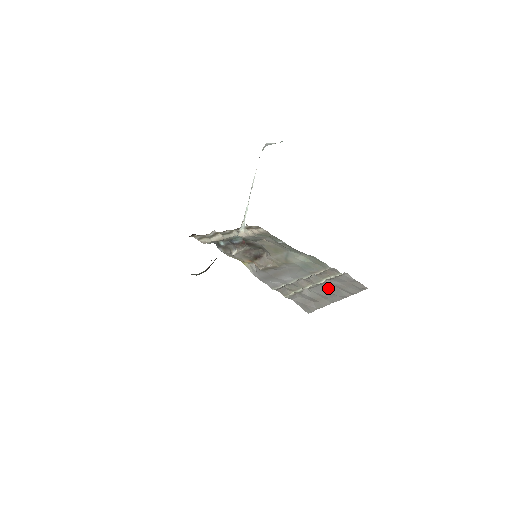
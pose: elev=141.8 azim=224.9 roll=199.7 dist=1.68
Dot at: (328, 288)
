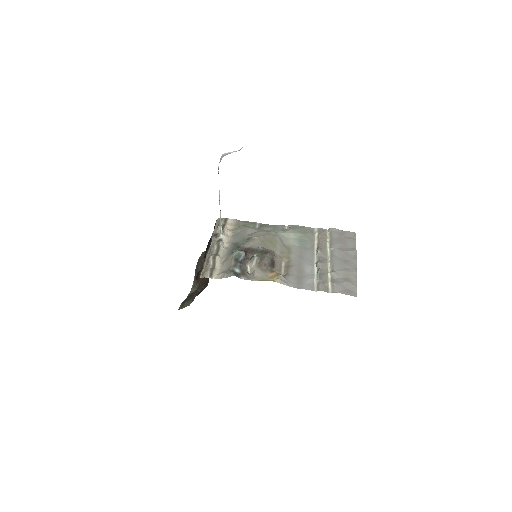
Dot at: (339, 257)
